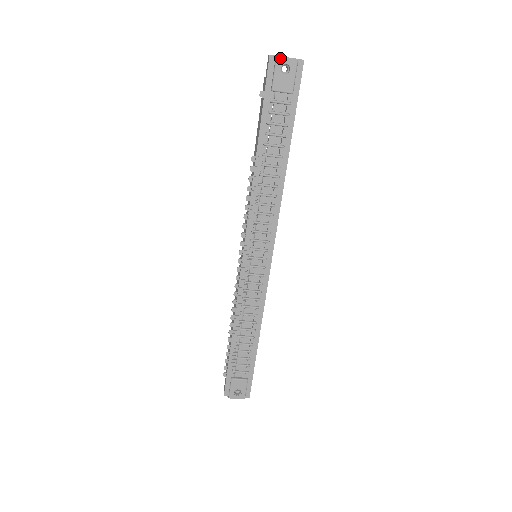
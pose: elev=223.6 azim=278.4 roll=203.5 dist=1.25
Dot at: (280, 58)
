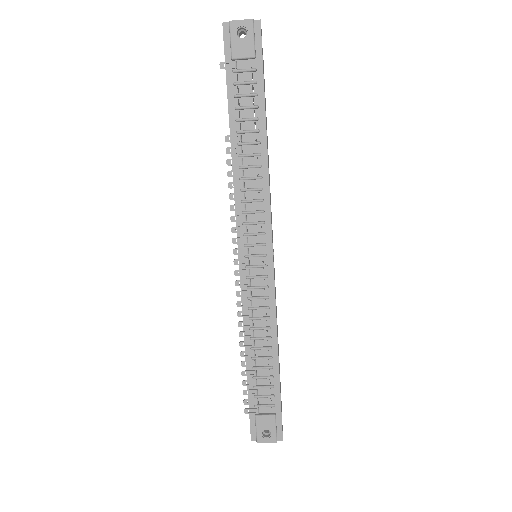
Dot at: (233, 22)
